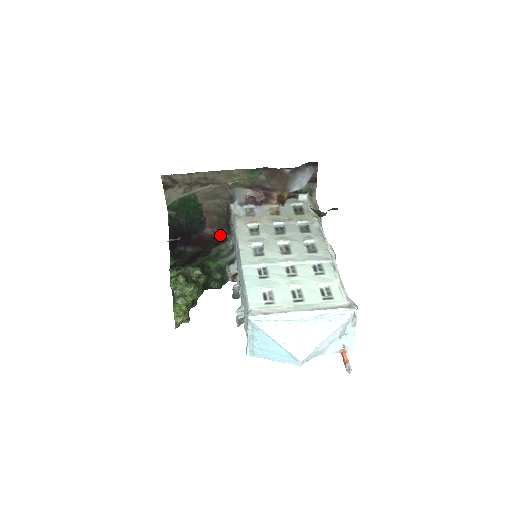
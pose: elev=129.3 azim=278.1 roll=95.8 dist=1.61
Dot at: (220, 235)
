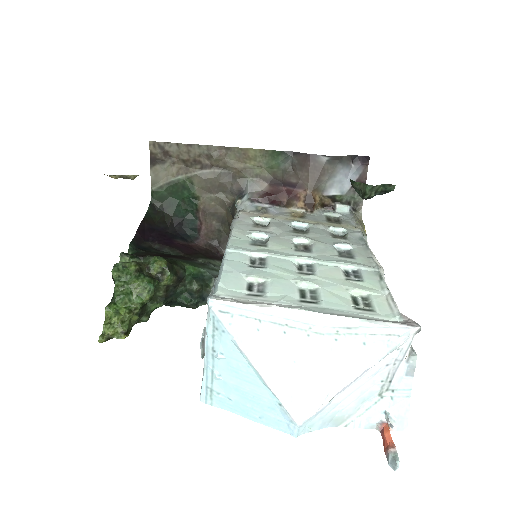
Dot at: (218, 252)
